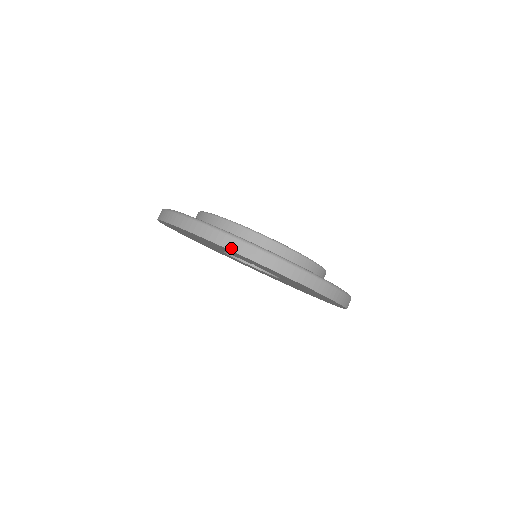
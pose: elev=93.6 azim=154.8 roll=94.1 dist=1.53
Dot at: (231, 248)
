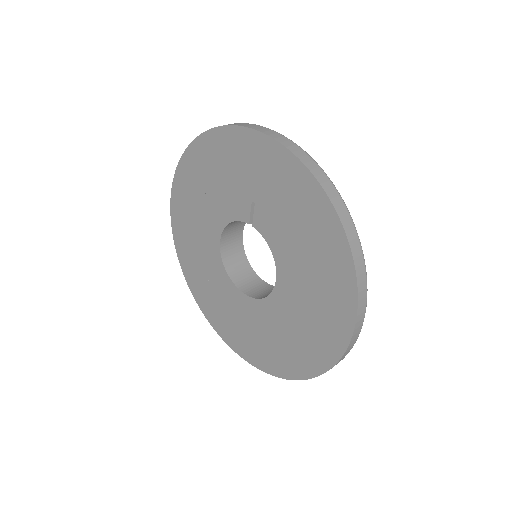
Dot at: (238, 125)
